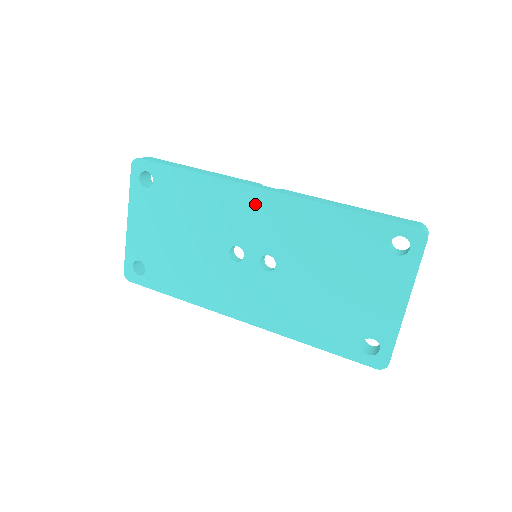
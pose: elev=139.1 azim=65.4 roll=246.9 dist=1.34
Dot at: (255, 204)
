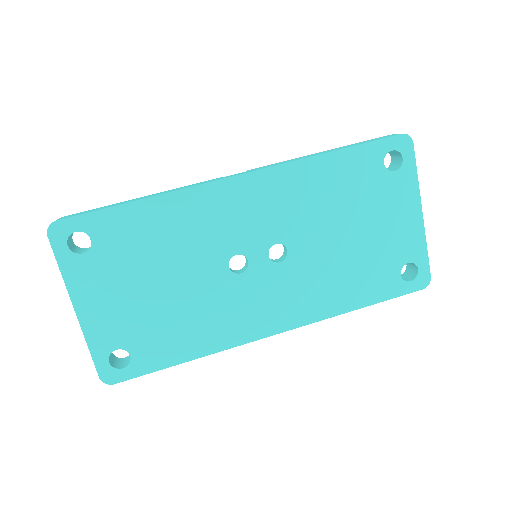
Dot at: (235, 197)
